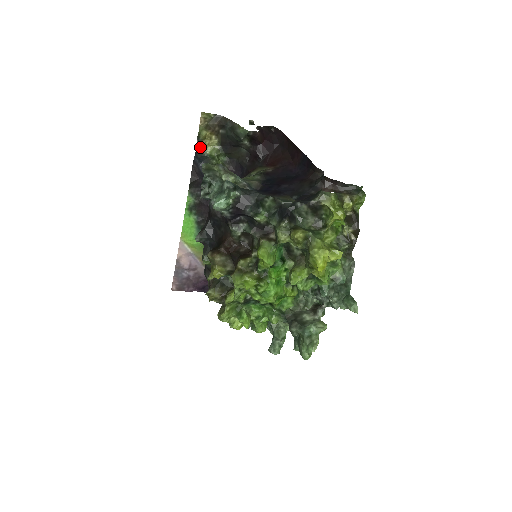
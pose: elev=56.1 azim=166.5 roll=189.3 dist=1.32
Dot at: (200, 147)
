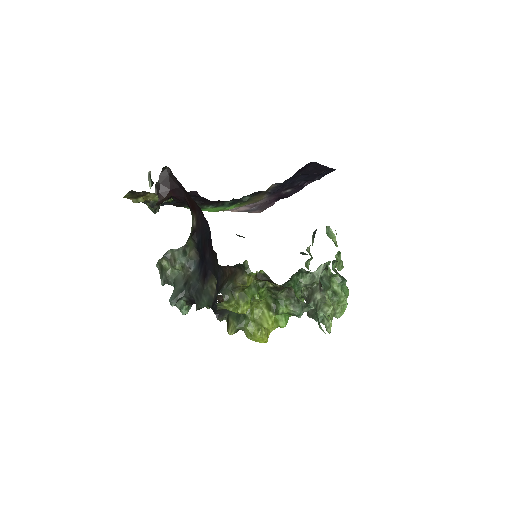
Dot at: (151, 203)
